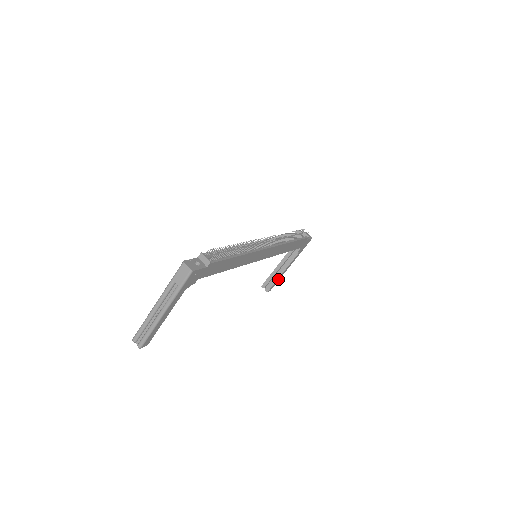
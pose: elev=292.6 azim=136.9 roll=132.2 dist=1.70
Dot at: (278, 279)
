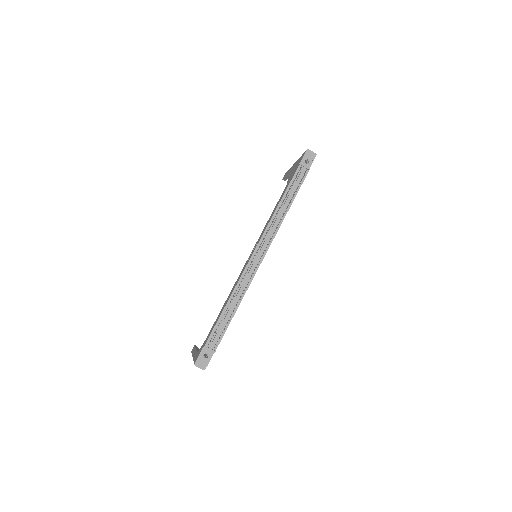
Dot at: occluded
